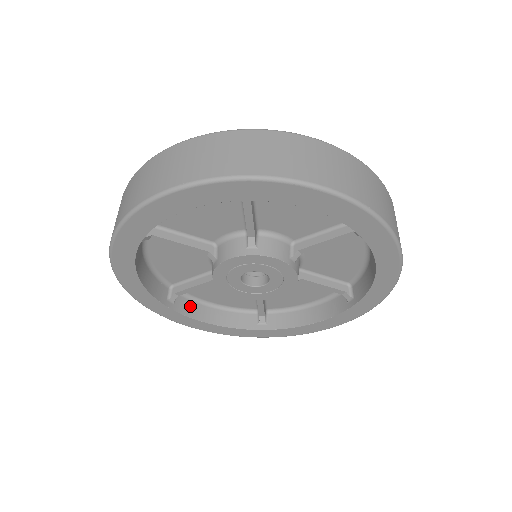
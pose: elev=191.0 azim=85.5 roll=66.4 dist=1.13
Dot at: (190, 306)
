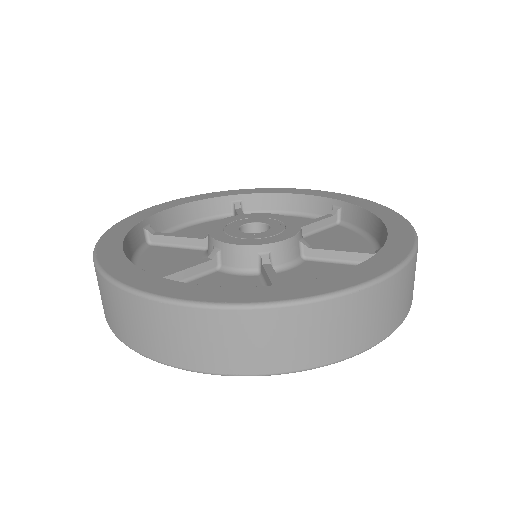
Dot at: occluded
